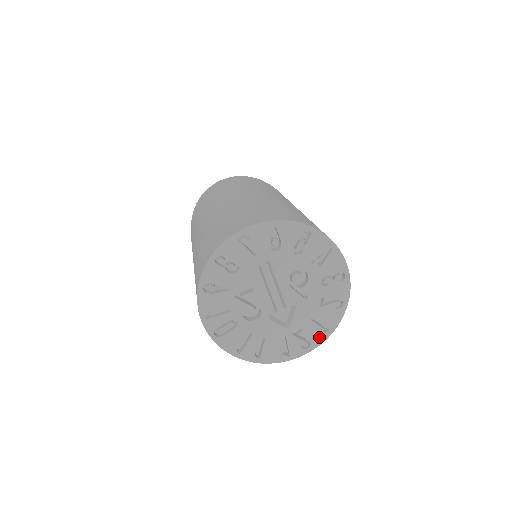
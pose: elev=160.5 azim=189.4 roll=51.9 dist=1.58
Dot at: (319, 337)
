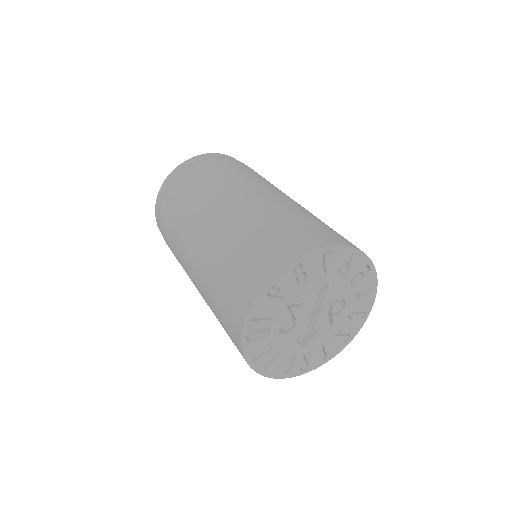
Dot at: (317, 363)
